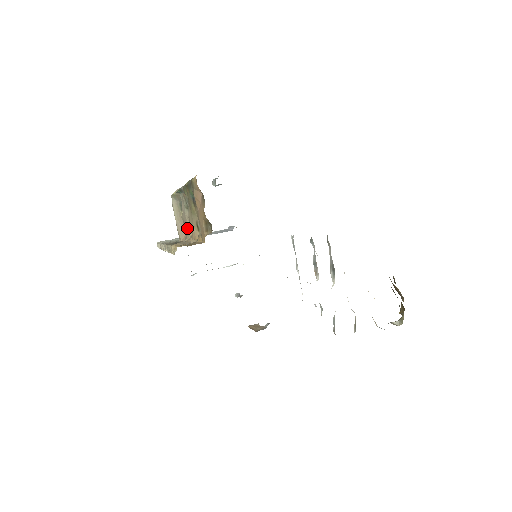
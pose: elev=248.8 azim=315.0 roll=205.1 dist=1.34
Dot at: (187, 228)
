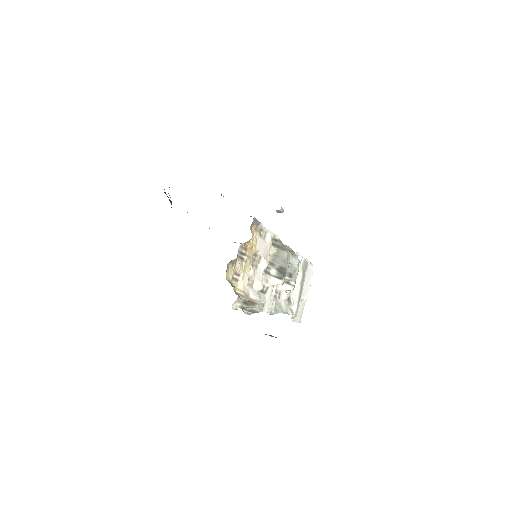
Dot at: occluded
